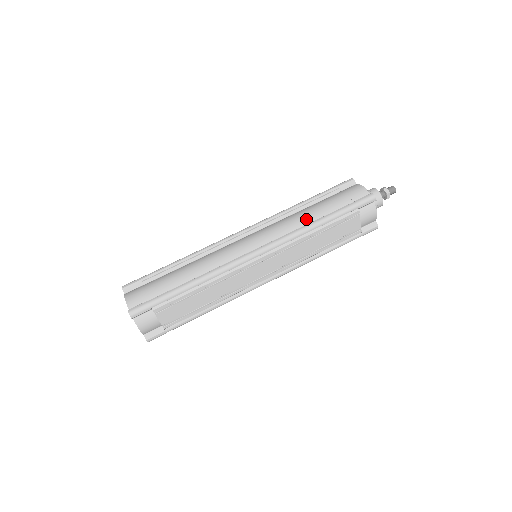
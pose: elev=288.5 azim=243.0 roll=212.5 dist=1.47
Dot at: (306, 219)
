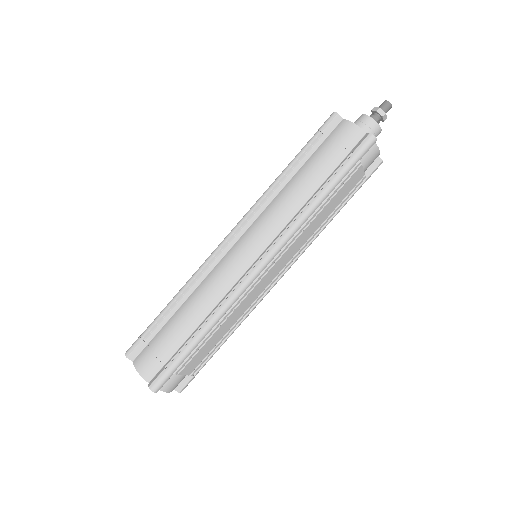
Dot at: (301, 197)
